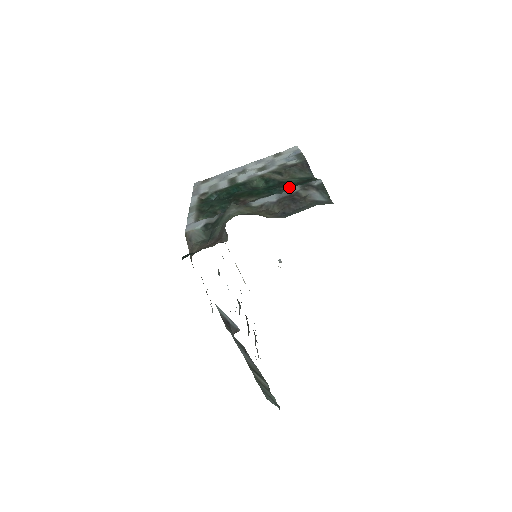
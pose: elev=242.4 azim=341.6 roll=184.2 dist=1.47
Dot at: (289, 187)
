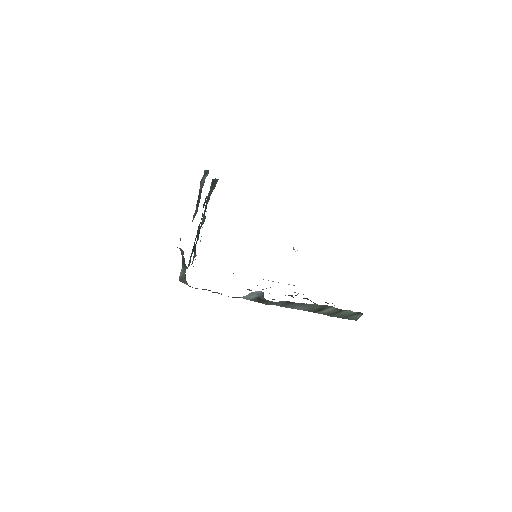
Dot at: occluded
